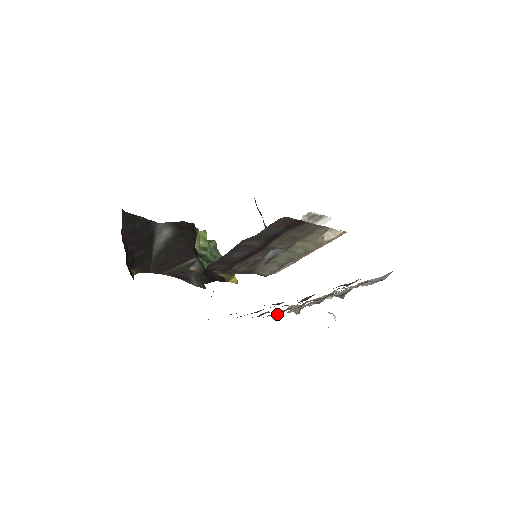
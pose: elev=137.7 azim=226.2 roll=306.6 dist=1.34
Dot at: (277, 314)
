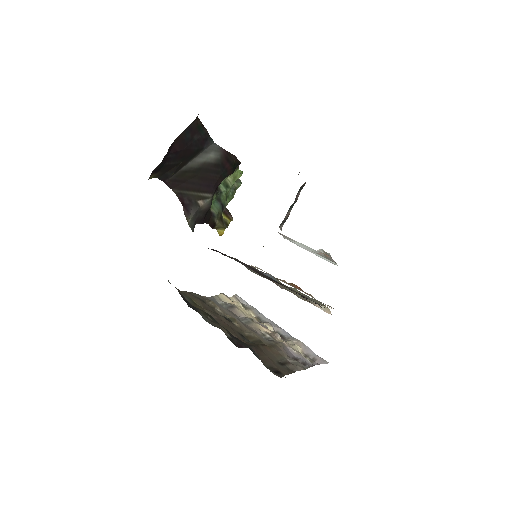
Dot at: occluded
